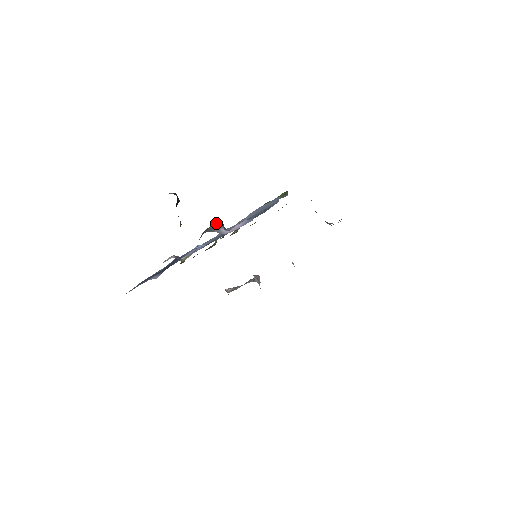
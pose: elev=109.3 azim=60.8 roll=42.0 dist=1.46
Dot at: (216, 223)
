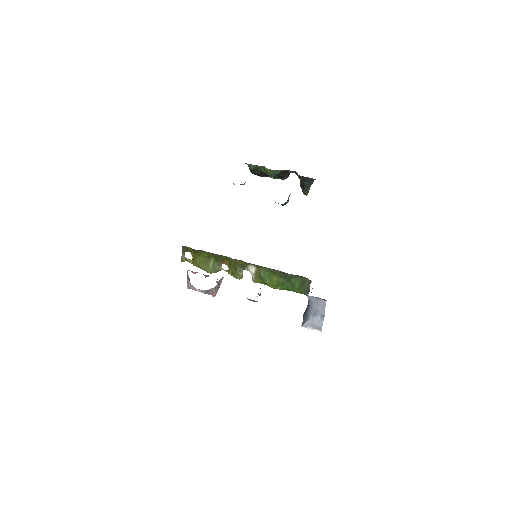
Dot at: occluded
